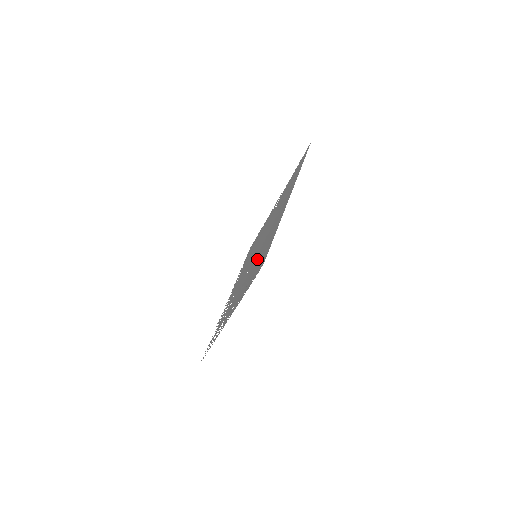
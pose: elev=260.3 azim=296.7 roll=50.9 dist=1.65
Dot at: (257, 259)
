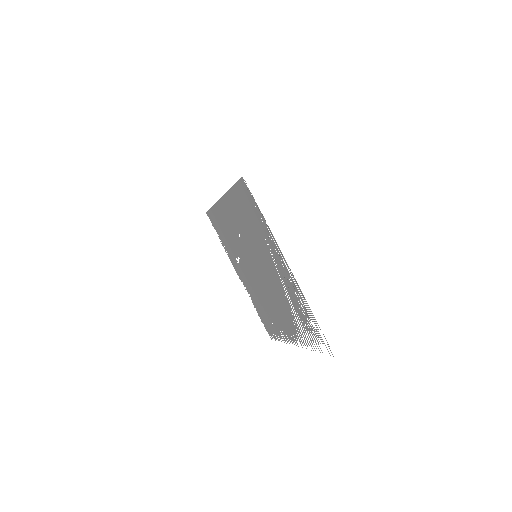
Dot at: (252, 233)
